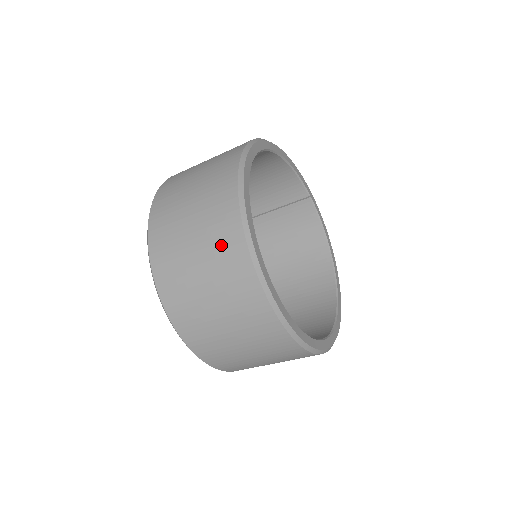
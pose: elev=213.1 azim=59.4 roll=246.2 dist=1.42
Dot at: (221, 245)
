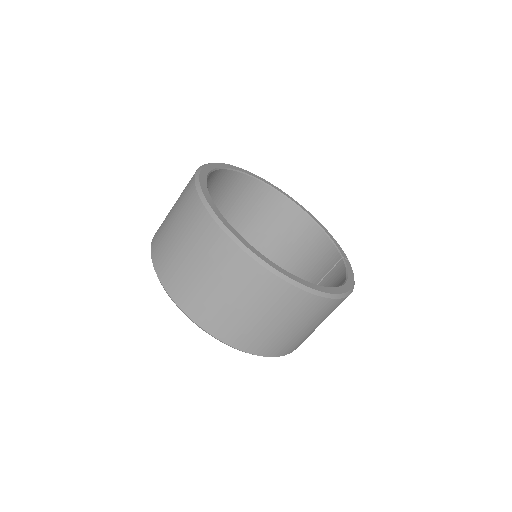
Dot at: occluded
